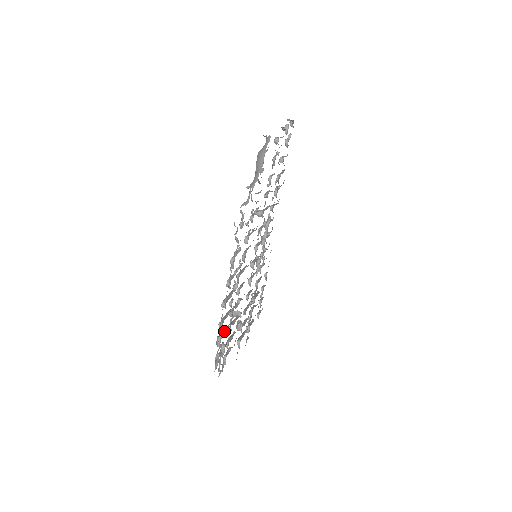
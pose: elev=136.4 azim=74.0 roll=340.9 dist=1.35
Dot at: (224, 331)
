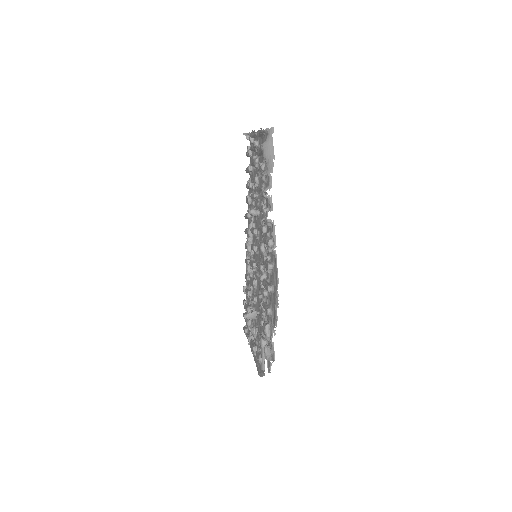
Dot at: (267, 321)
